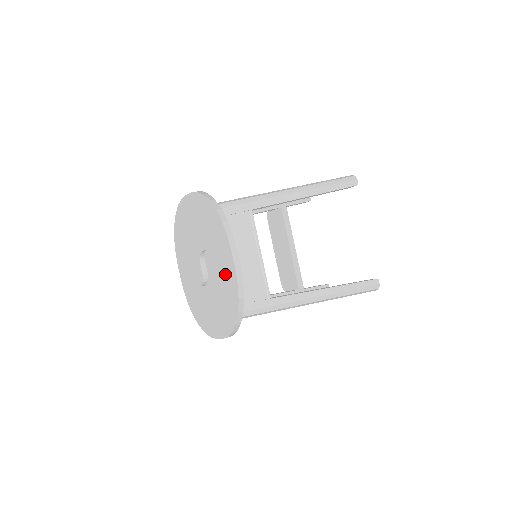
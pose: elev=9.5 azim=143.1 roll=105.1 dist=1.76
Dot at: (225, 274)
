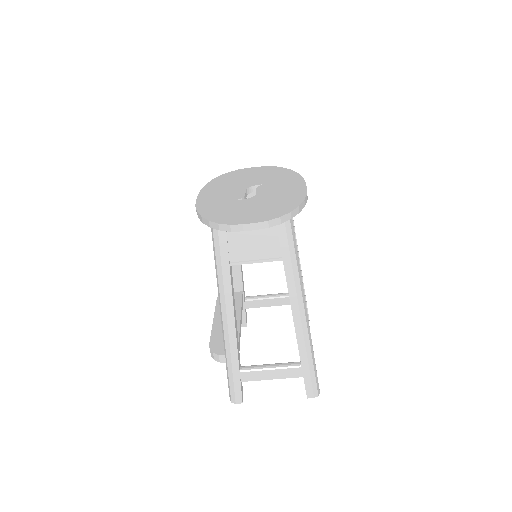
Dot at: (288, 191)
